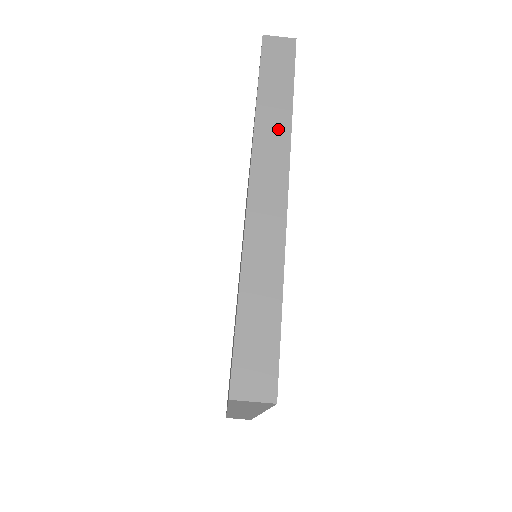
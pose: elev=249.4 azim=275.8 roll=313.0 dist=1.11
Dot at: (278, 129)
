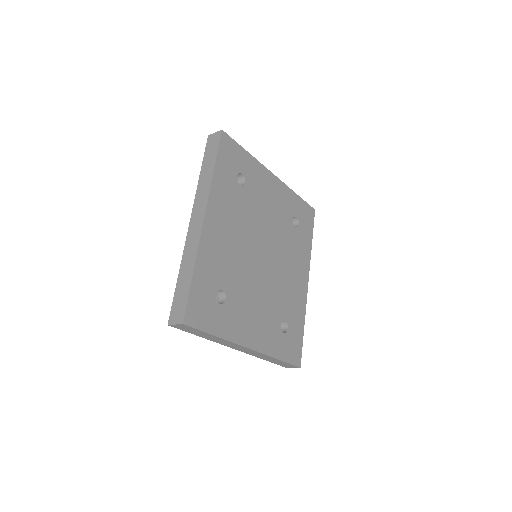
Dot at: (205, 187)
